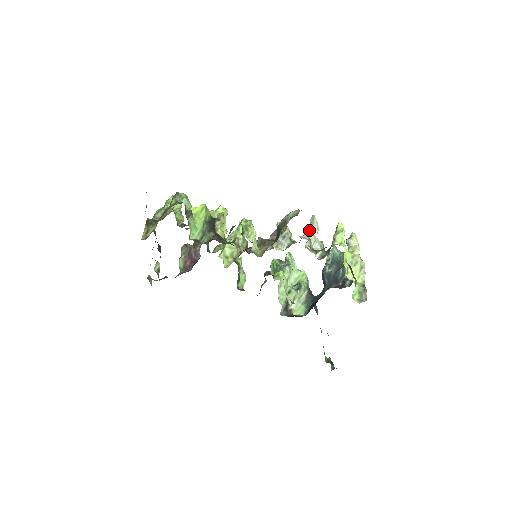
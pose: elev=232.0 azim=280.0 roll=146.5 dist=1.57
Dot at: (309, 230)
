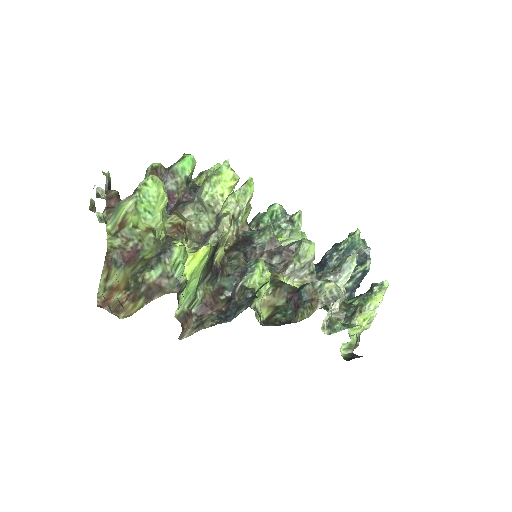
Dot at: (339, 278)
